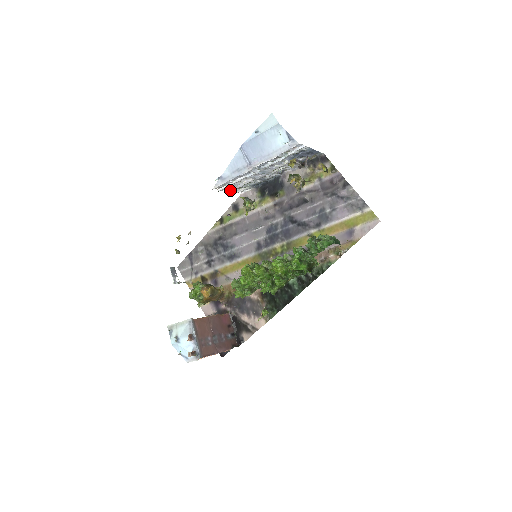
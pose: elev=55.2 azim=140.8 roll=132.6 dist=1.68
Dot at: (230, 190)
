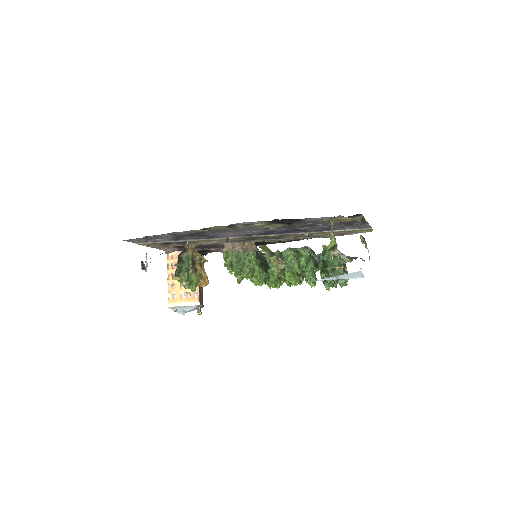
Dot at: occluded
